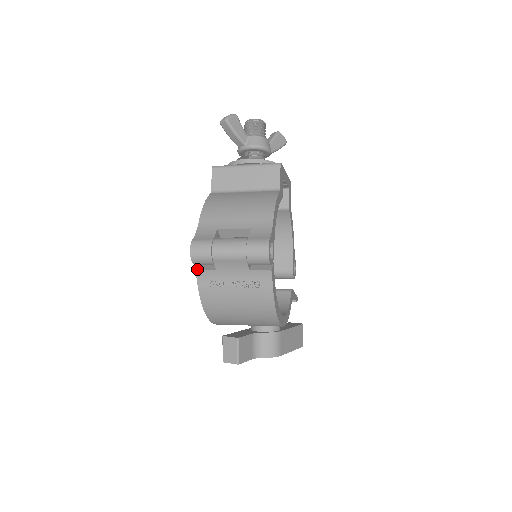
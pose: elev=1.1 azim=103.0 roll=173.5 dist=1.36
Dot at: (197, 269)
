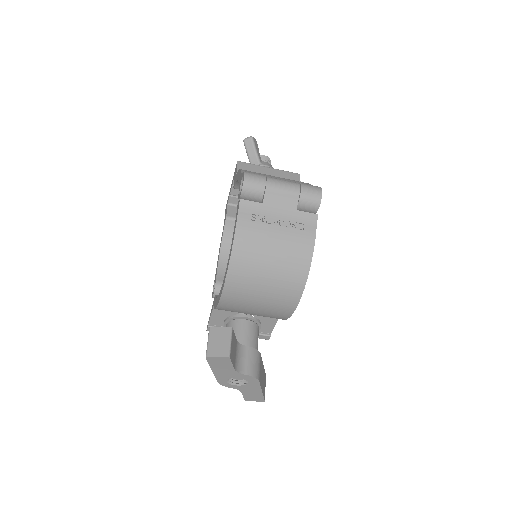
Dot at: (242, 199)
